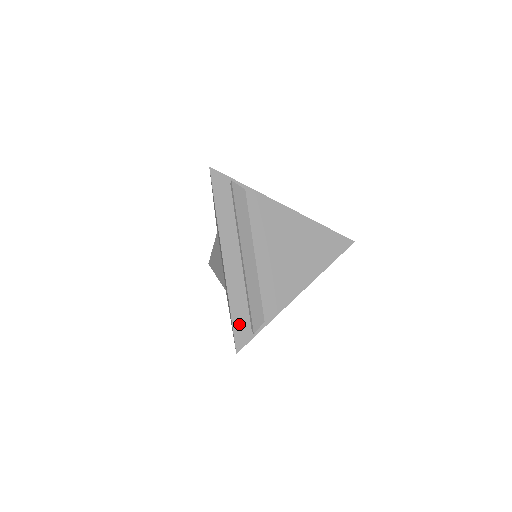
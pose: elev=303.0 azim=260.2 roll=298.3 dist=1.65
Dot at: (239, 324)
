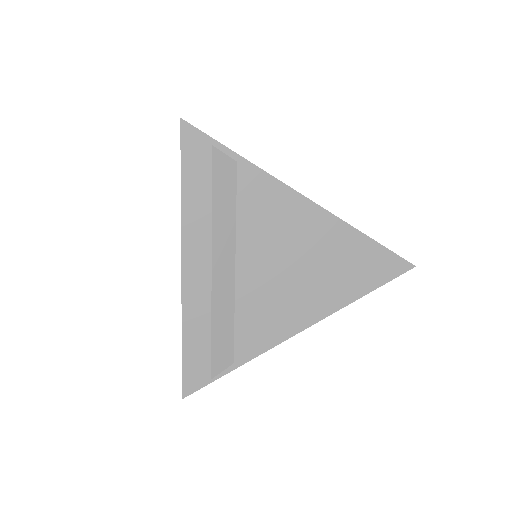
Dot at: (193, 360)
